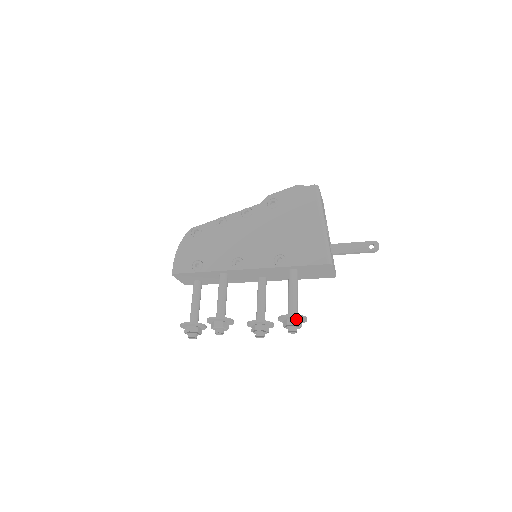
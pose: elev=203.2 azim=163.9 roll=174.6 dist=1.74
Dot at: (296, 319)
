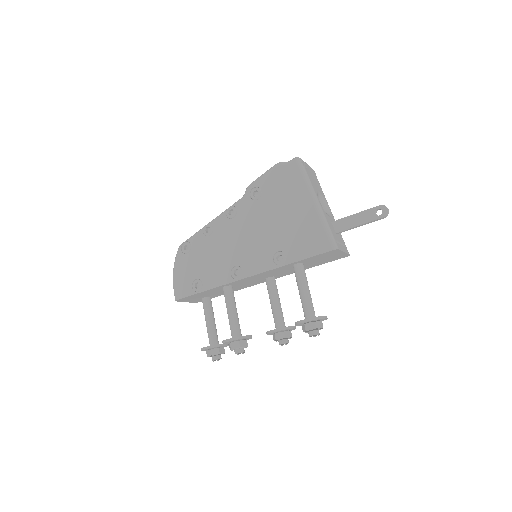
Dot at: (314, 322)
